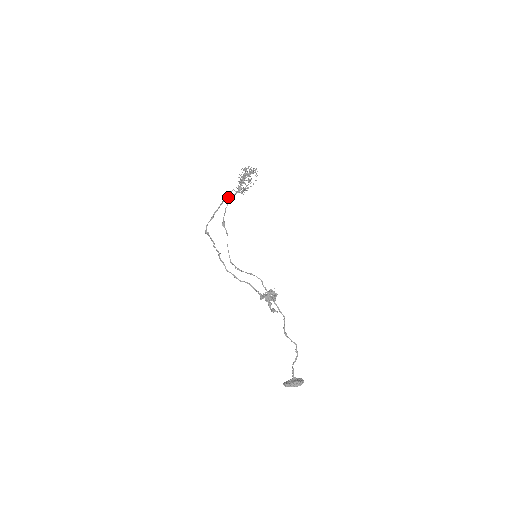
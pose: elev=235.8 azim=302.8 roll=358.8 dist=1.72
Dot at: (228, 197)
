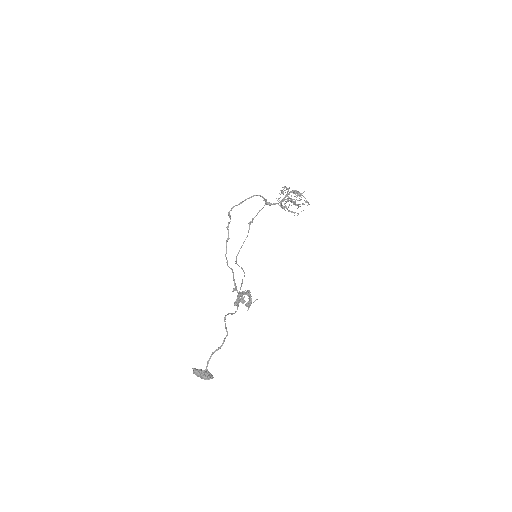
Dot at: occluded
